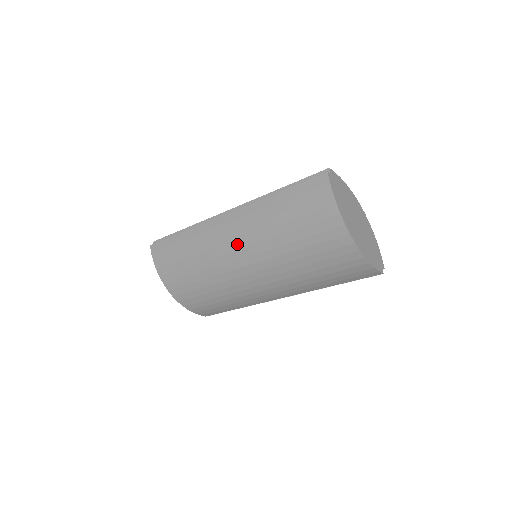
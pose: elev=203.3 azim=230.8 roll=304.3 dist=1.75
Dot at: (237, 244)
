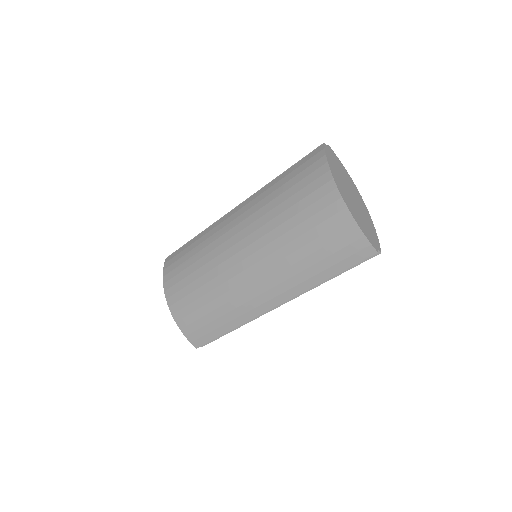
Dot at: (237, 228)
